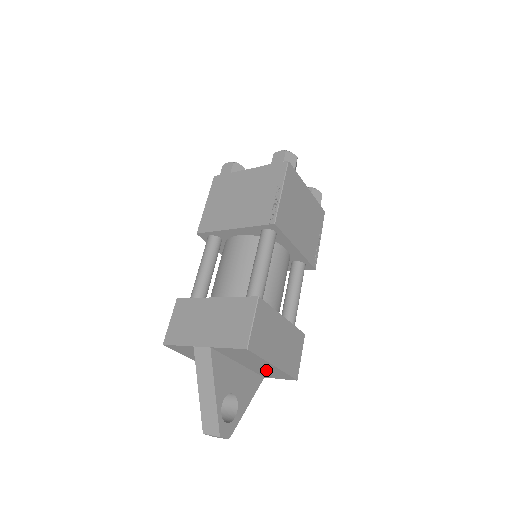
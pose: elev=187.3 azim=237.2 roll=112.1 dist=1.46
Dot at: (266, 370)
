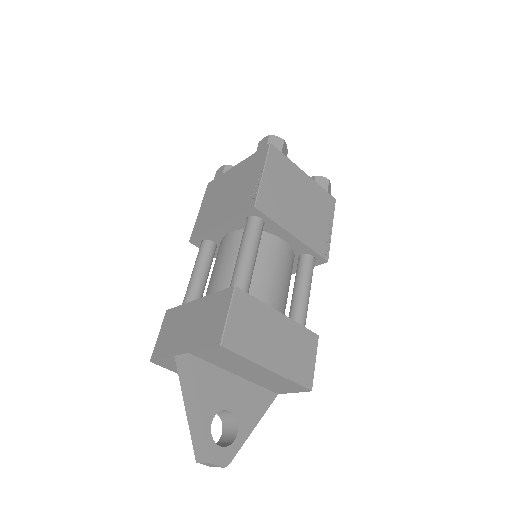
Dot at: (269, 380)
